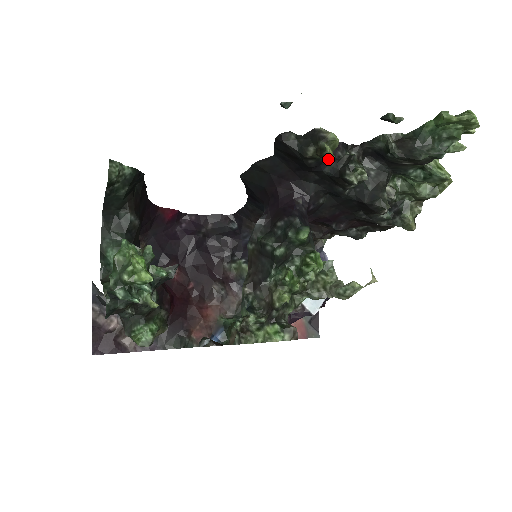
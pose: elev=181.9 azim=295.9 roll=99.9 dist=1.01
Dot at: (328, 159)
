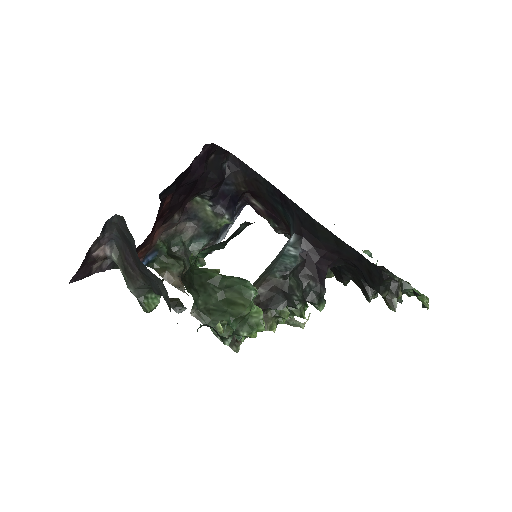
Dot at: occluded
